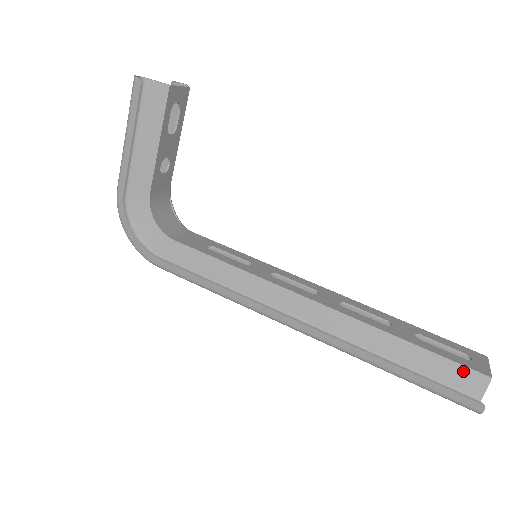
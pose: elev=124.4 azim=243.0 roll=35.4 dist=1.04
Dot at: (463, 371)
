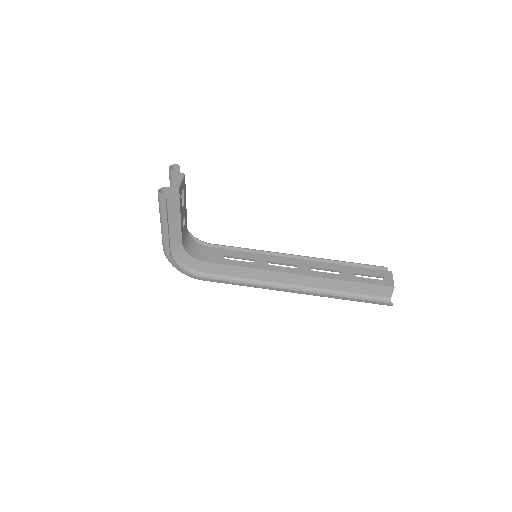
Dot at: (380, 288)
